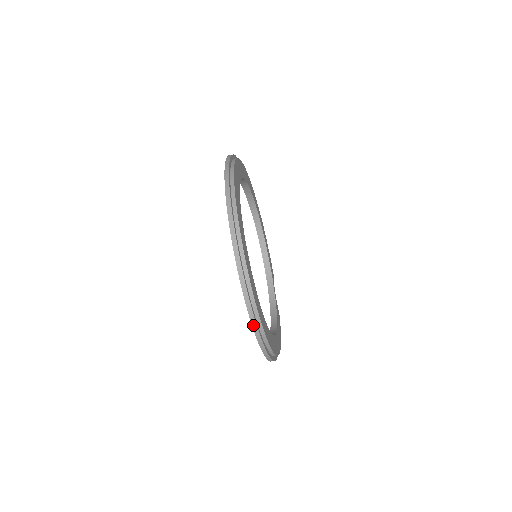
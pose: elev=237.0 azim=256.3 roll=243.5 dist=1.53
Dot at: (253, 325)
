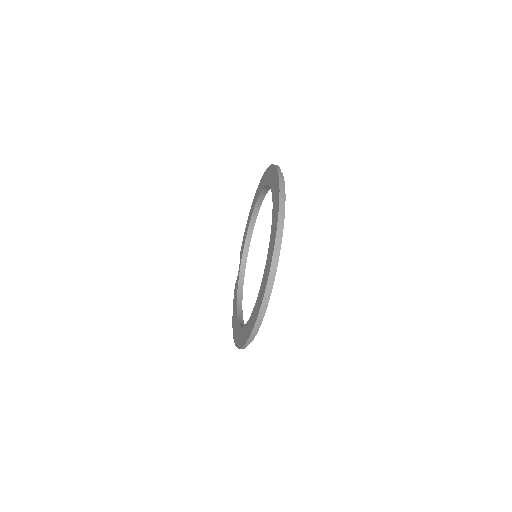
Dot at: (250, 337)
